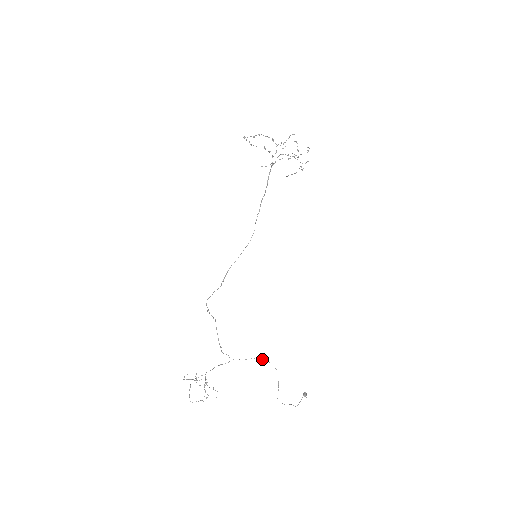
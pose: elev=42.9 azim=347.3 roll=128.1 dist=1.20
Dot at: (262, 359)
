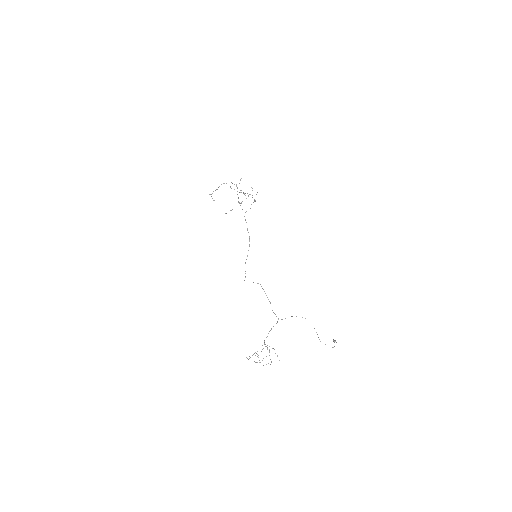
Dot at: occluded
